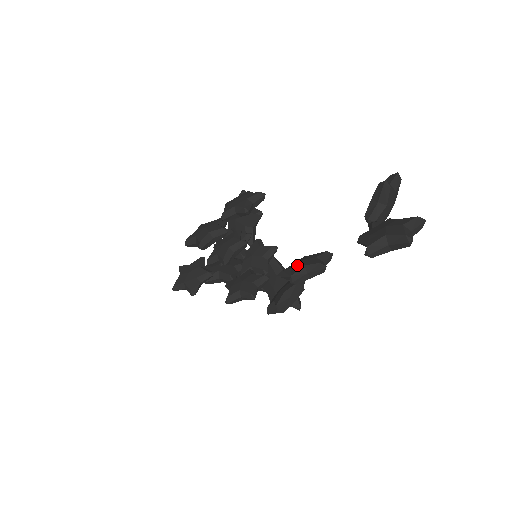
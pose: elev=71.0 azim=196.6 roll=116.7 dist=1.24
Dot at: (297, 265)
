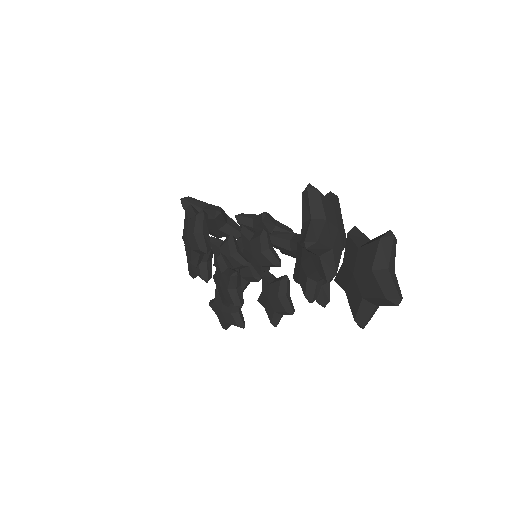
Dot at: (300, 275)
